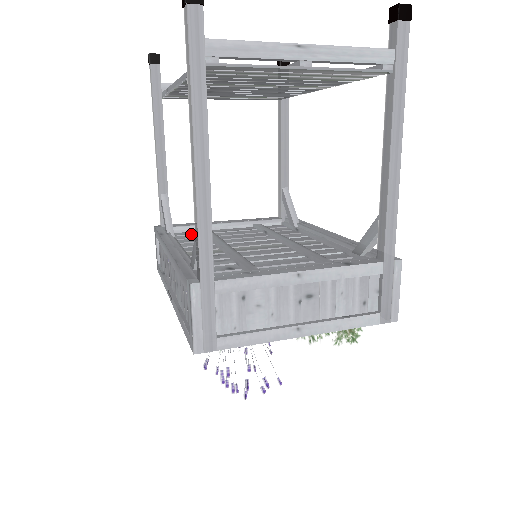
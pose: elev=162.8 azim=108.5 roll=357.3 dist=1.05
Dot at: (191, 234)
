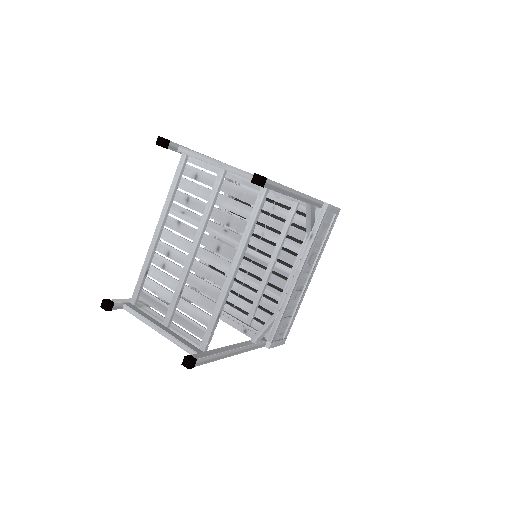
Dot at: occluded
